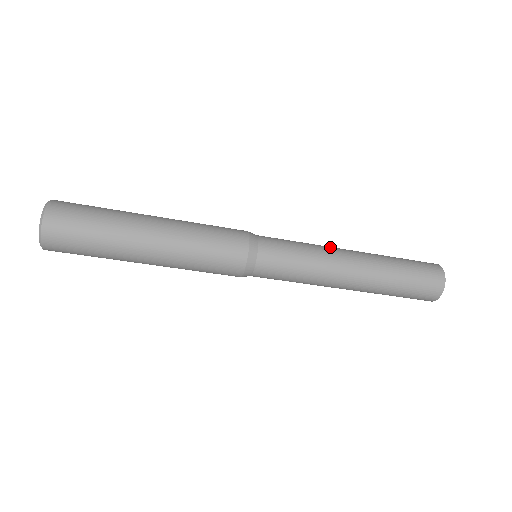
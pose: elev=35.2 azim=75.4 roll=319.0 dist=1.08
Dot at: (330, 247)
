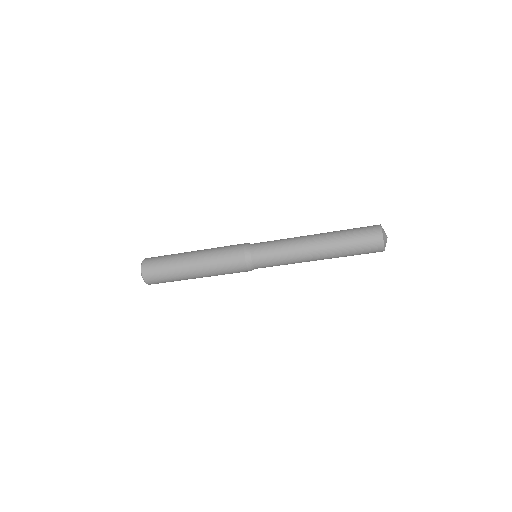
Dot at: (298, 242)
